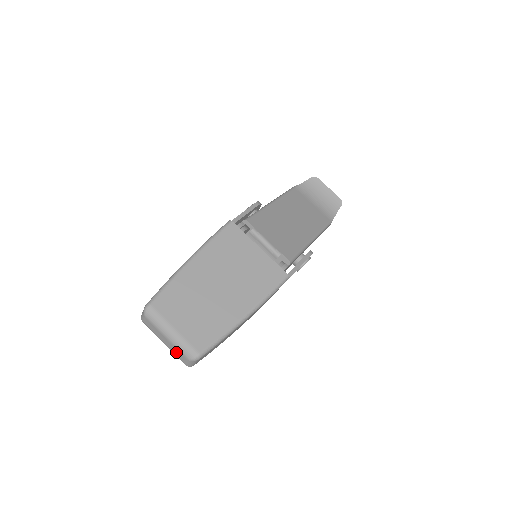
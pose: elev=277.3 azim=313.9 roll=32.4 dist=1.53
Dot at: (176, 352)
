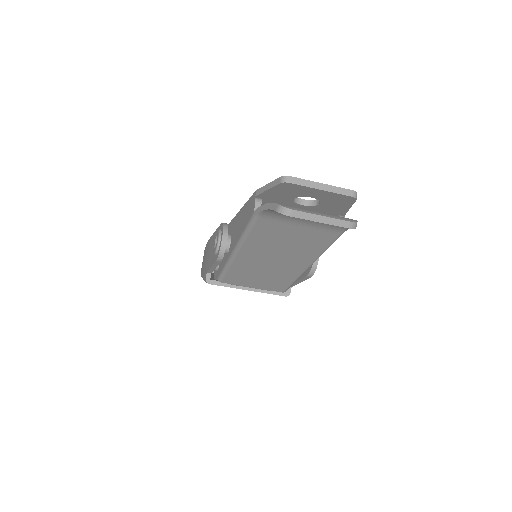
Dot at: occluded
